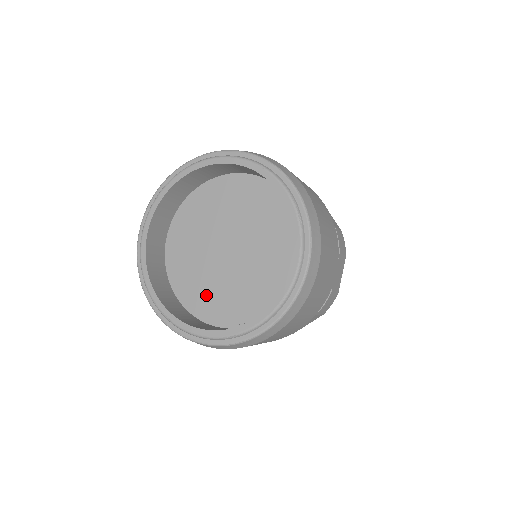
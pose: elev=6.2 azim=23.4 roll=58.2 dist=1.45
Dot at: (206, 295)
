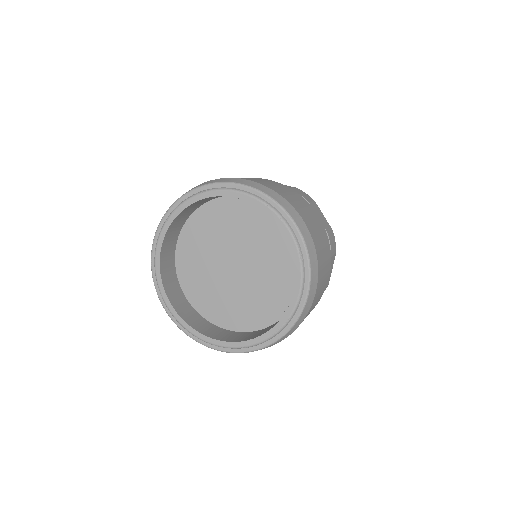
Dot at: (216, 303)
